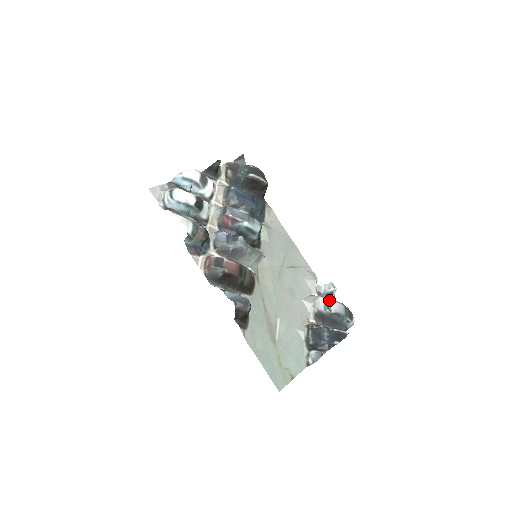
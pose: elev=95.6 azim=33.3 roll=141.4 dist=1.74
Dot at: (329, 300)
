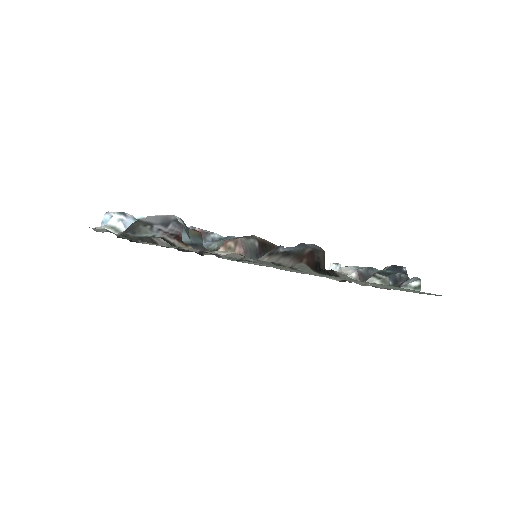
Dot at: occluded
